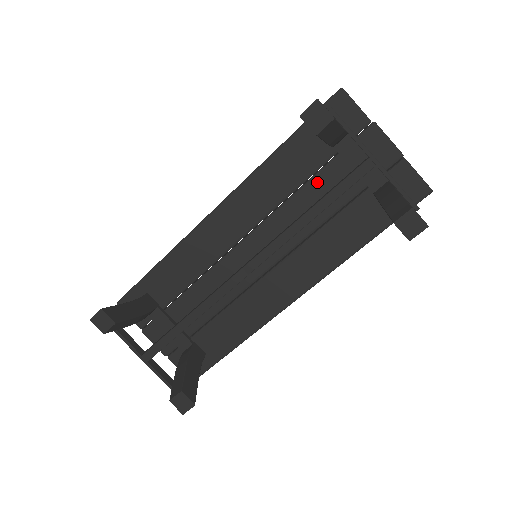
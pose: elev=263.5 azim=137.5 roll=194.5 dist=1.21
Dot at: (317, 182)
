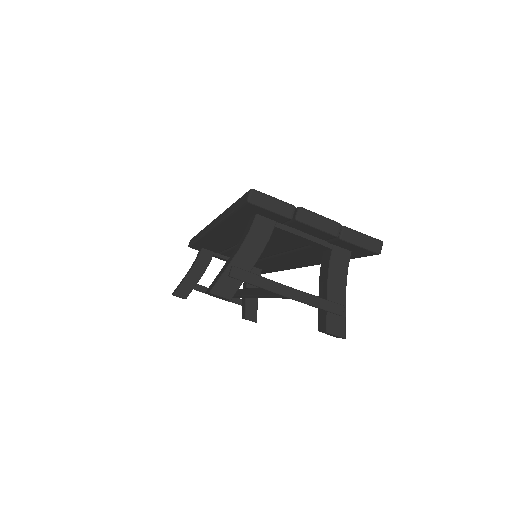
Dot at: (273, 235)
